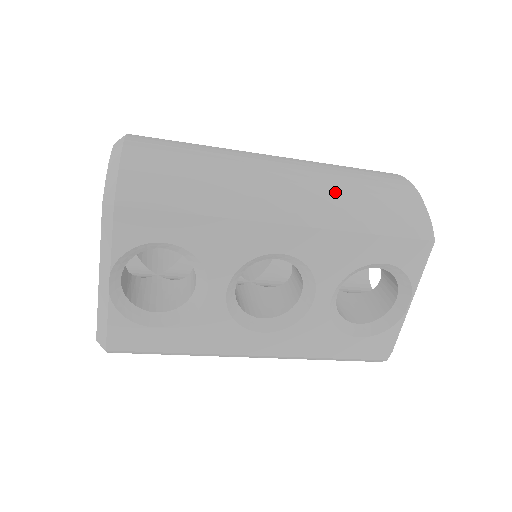
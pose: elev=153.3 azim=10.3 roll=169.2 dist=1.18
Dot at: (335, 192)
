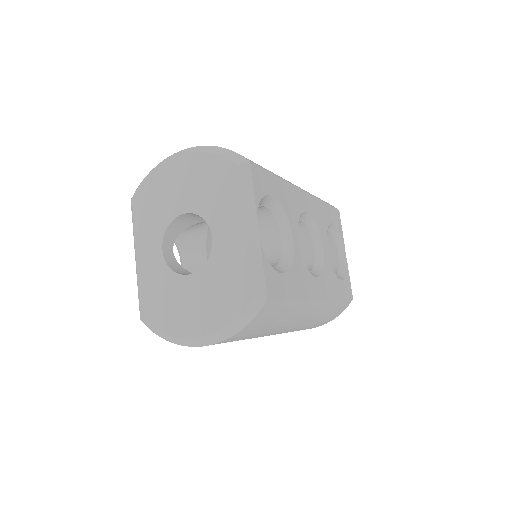
Dot at: occluded
